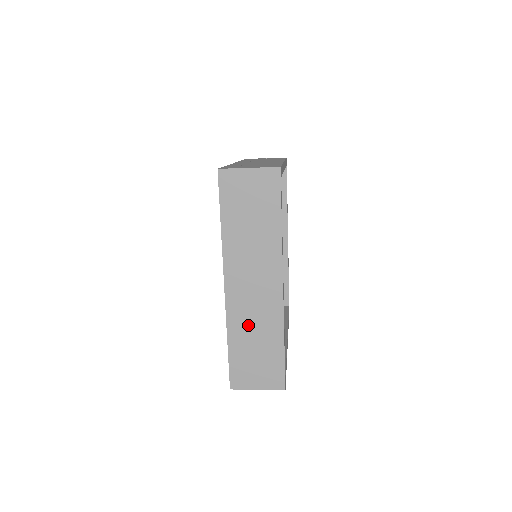
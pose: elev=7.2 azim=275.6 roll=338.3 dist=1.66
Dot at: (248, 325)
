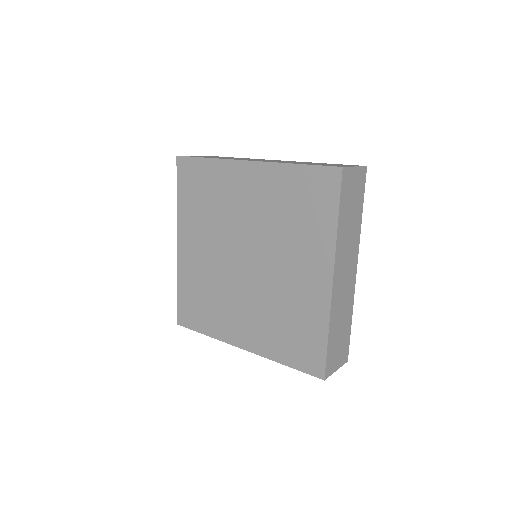
Dot at: (339, 312)
